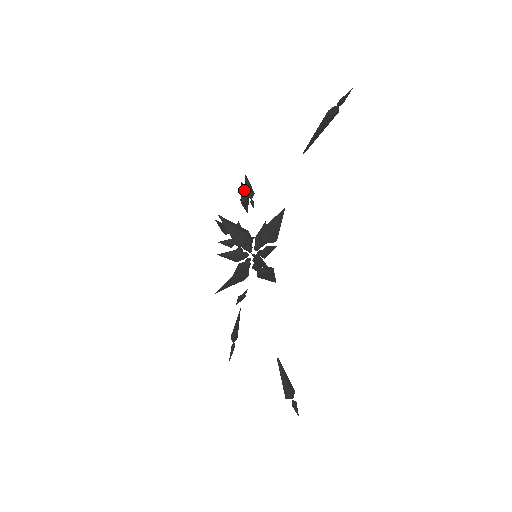
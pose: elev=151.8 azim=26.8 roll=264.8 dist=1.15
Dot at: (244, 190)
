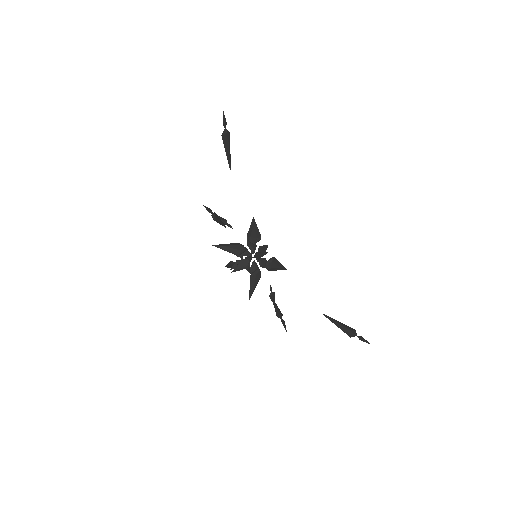
Dot at: (209, 210)
